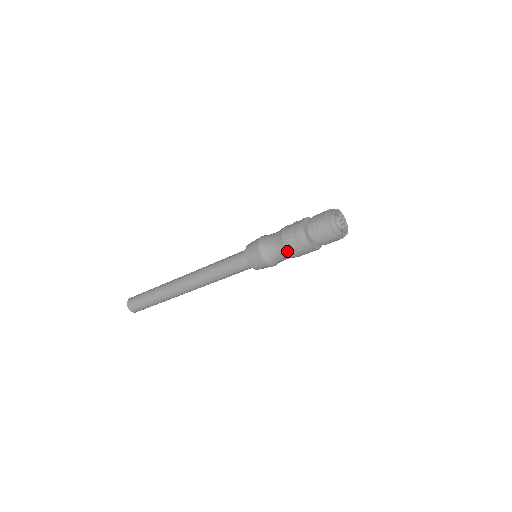
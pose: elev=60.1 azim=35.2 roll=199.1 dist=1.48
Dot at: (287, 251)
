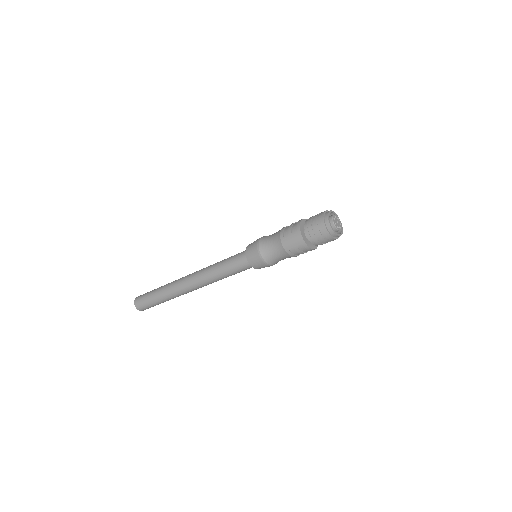
Dot at: (280, 237)
